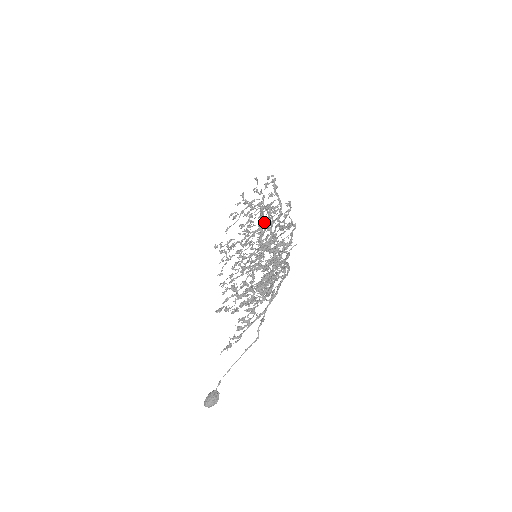
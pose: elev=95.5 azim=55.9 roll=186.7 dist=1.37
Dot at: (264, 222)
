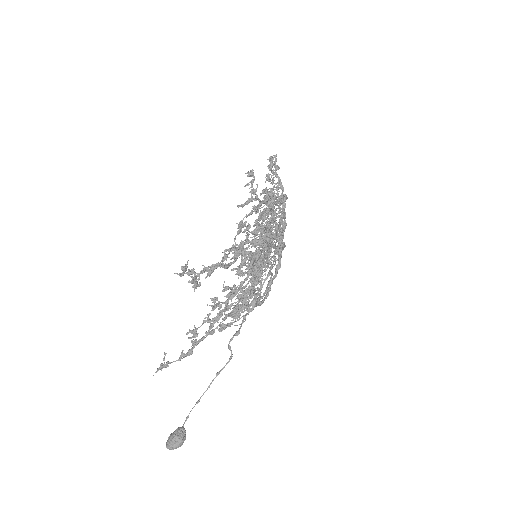
Dot at: occluded
